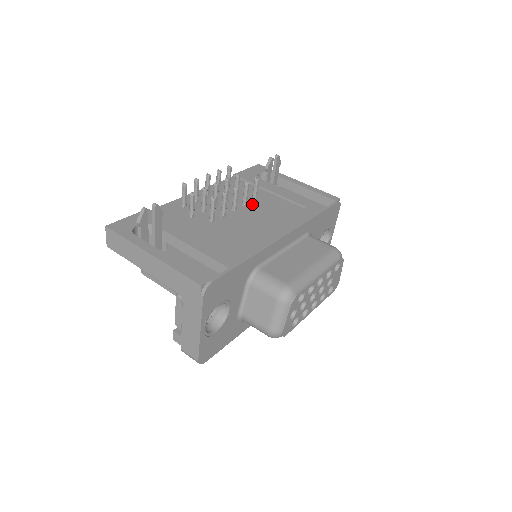
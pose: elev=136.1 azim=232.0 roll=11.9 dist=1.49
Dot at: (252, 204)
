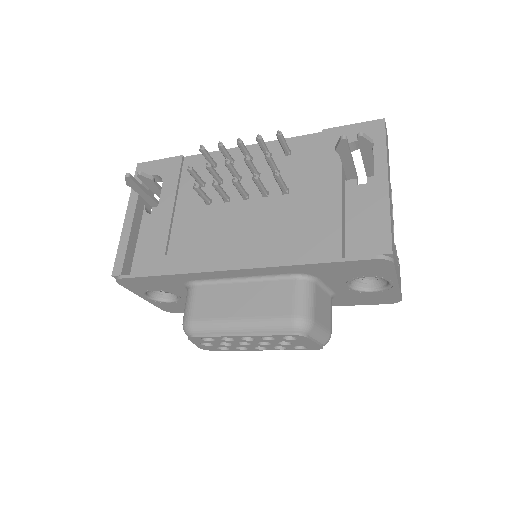
Dot at: (275, 197)
